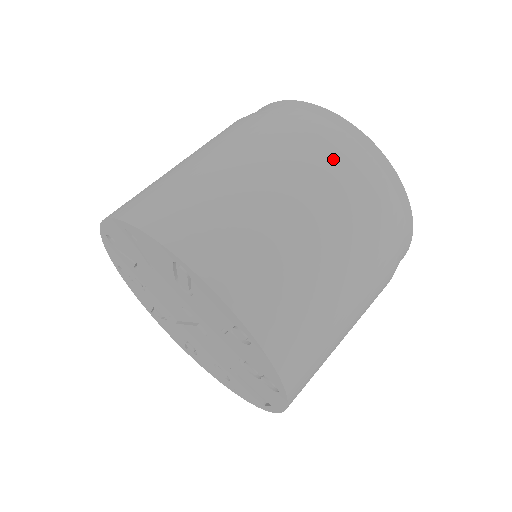
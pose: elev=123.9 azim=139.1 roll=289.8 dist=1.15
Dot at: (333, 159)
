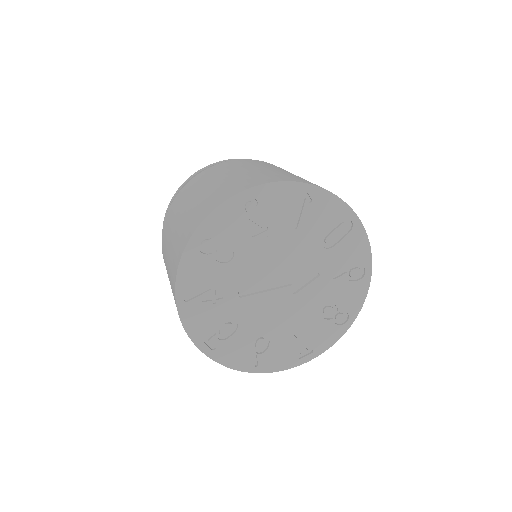
Dot at: occluded
